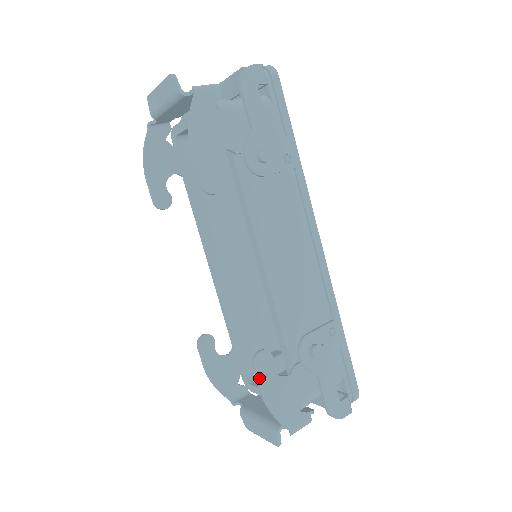
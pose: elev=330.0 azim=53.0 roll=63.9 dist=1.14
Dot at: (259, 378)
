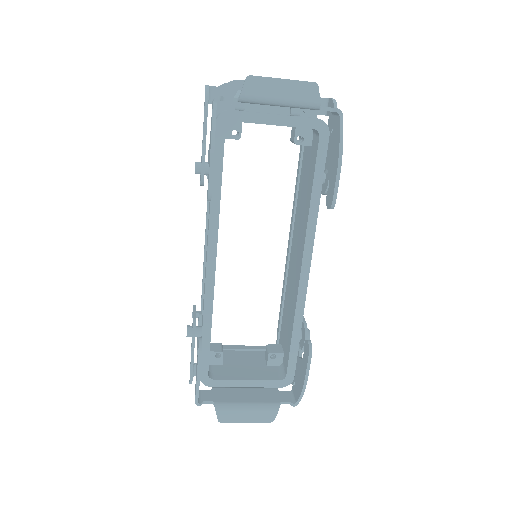
Dot at: occluded
